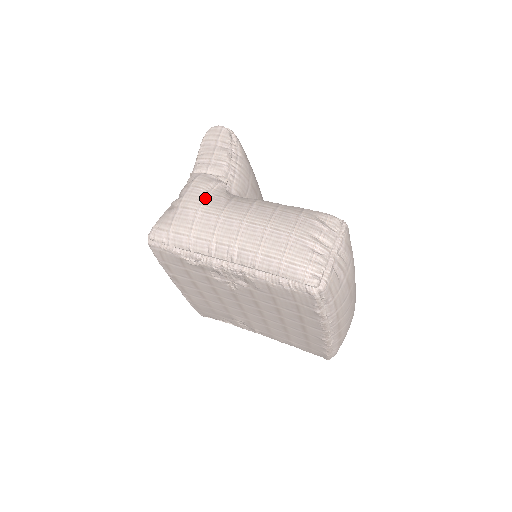
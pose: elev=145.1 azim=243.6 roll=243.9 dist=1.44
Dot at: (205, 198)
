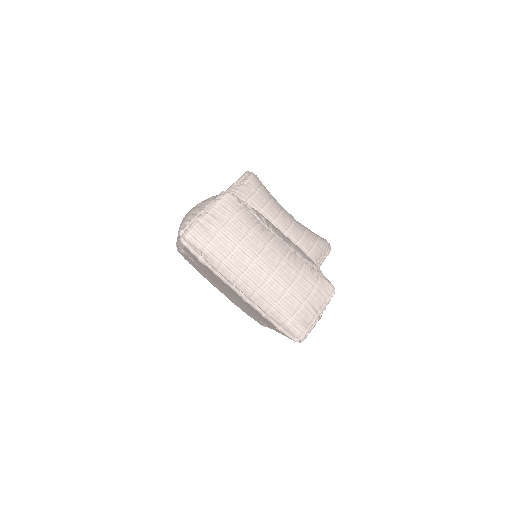
Dot at: occluded
